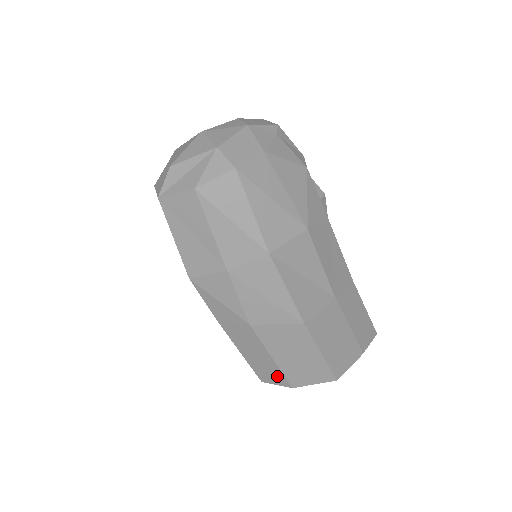
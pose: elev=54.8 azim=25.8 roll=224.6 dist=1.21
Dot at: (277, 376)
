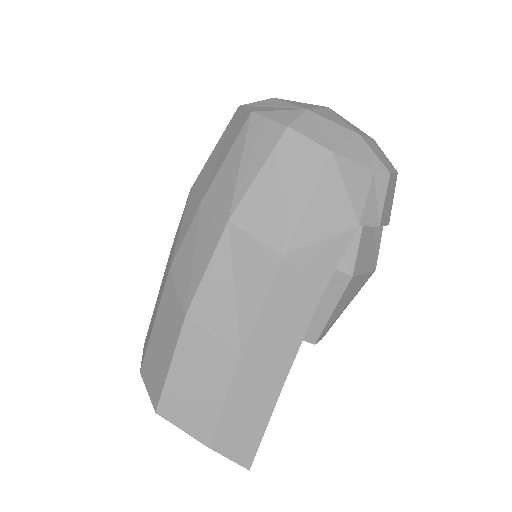
Dot at: (146, 347)
